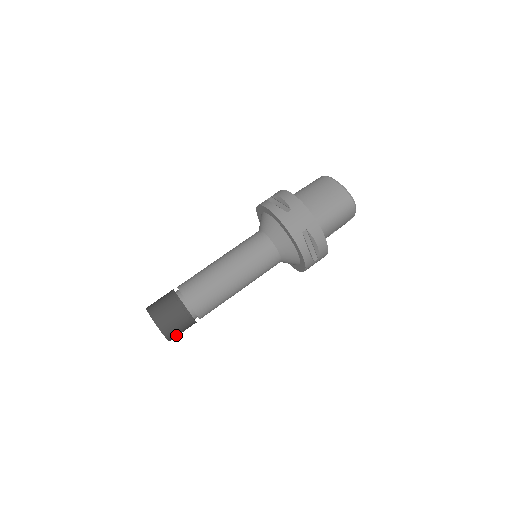
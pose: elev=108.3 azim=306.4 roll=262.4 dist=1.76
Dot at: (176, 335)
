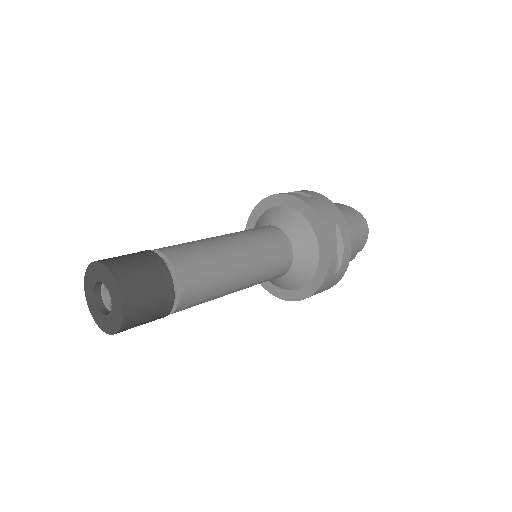
Dot at: (137, 317)
